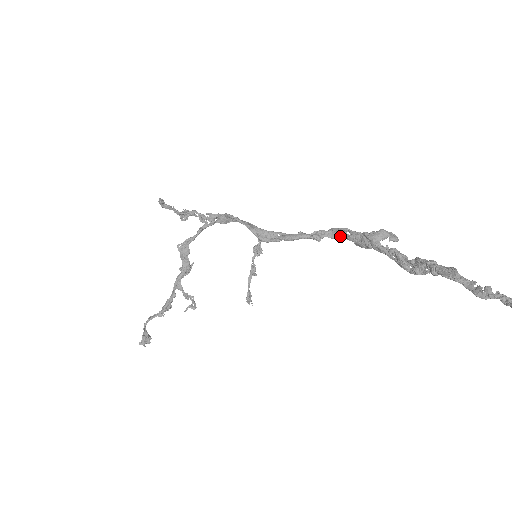
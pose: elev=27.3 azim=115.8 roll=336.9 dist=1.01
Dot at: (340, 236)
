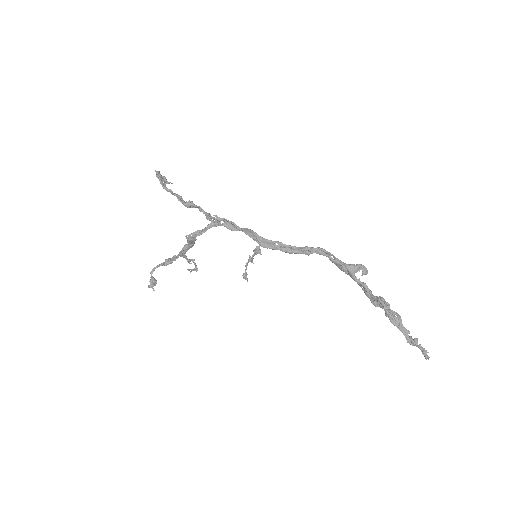
Dot at: occluded
